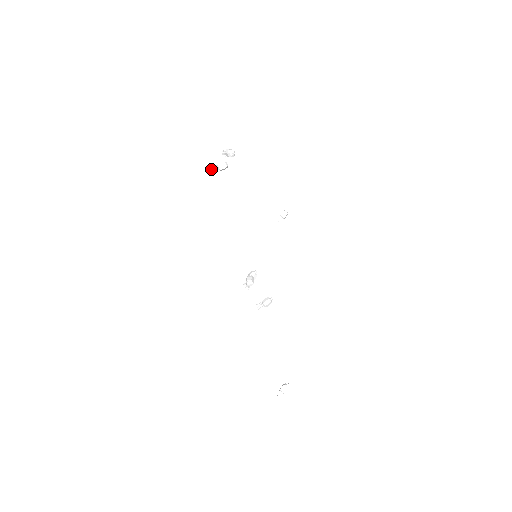
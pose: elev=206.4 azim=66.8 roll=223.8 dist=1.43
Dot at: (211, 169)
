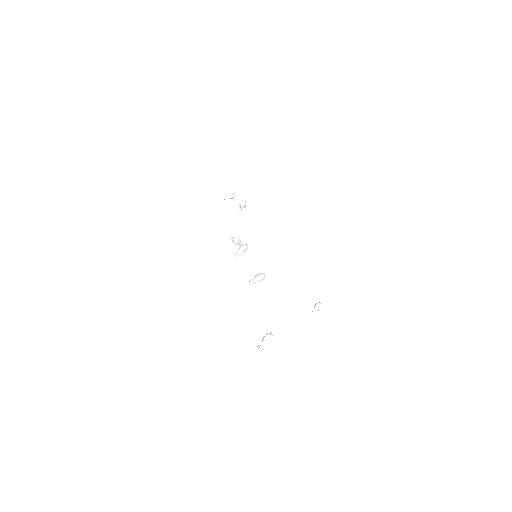
Dot at: (222, 198)
